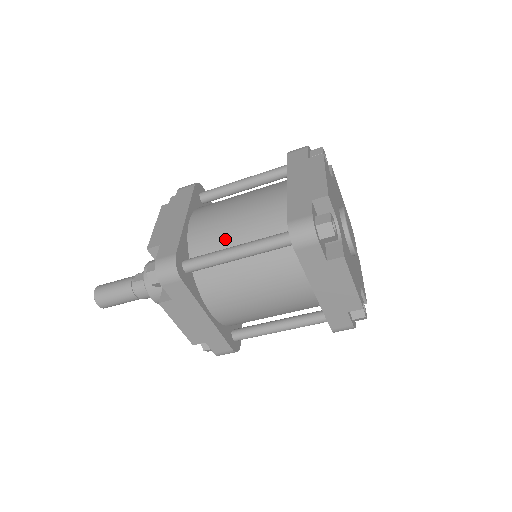
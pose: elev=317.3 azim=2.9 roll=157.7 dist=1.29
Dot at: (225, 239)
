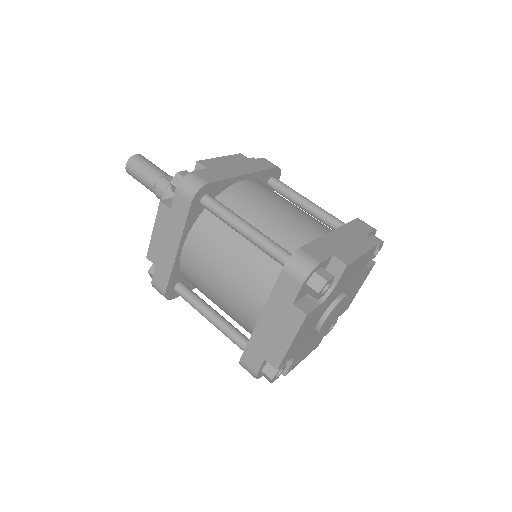
Dot at: (250, 214)
